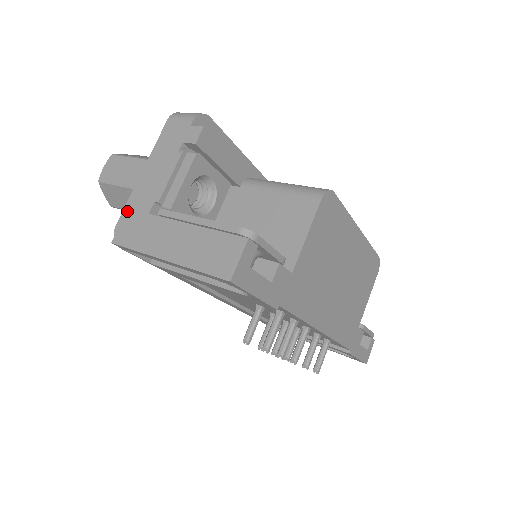
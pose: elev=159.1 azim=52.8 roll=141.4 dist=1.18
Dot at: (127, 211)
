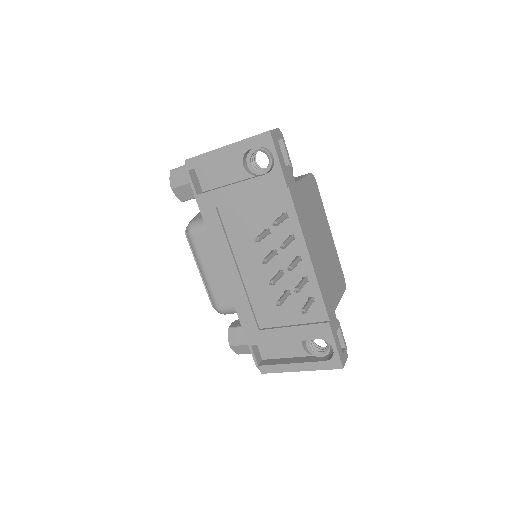
Dot at: occluded
